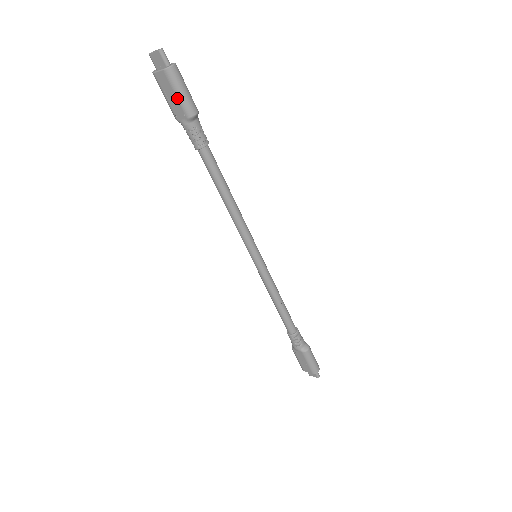
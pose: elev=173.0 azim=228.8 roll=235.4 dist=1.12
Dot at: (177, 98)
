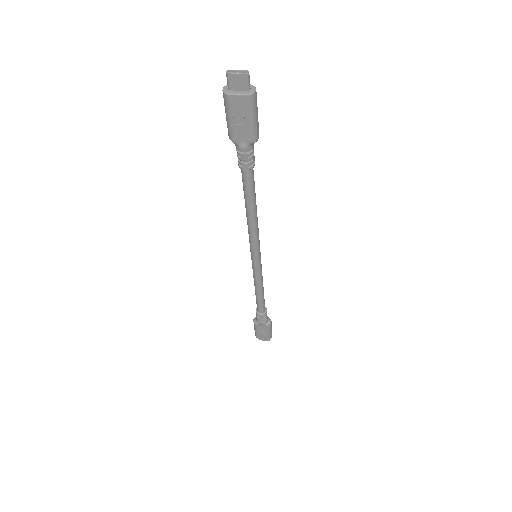
Dot at: (249, 123)
